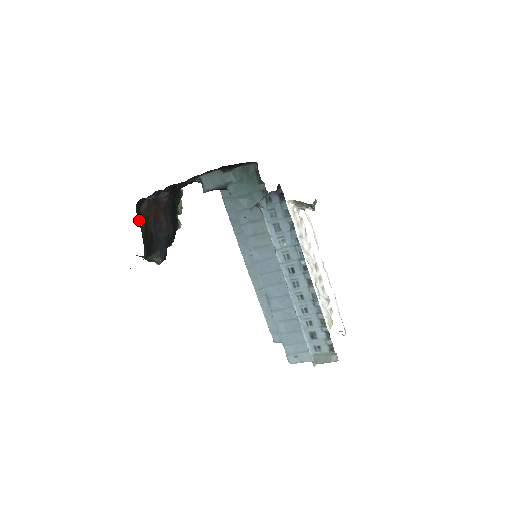
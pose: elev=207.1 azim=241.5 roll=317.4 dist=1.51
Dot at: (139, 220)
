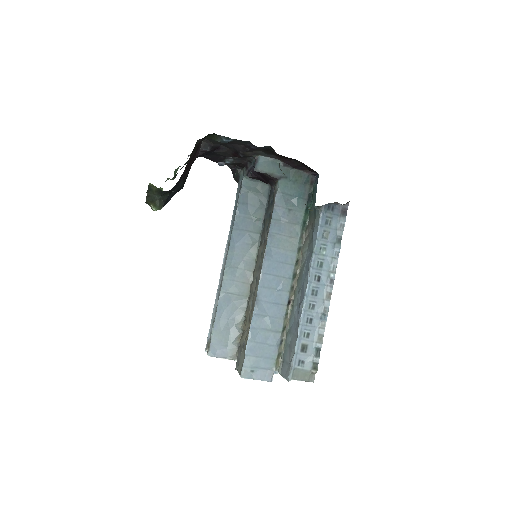
Dot at: occluded
